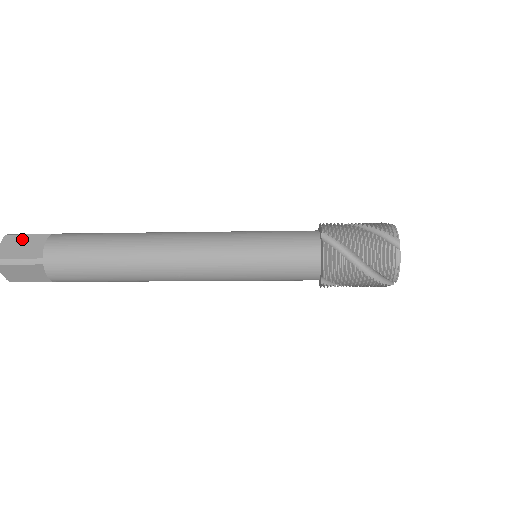
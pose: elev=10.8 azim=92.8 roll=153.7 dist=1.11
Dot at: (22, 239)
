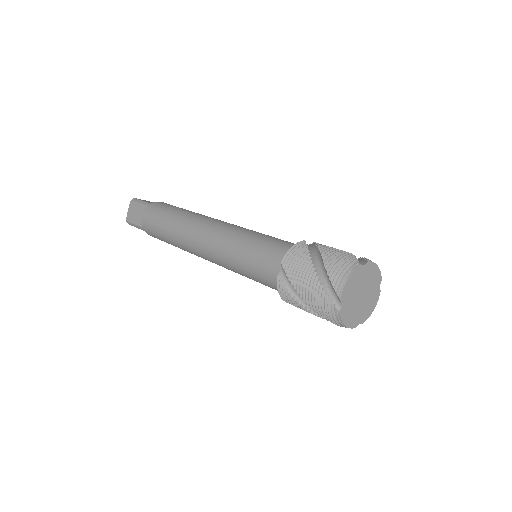
Dot at: (136, 207)
